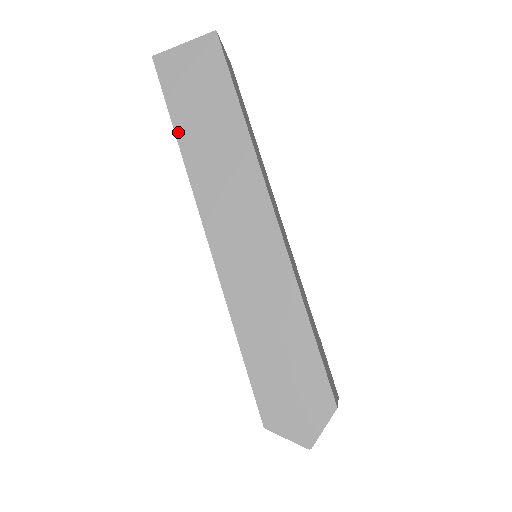
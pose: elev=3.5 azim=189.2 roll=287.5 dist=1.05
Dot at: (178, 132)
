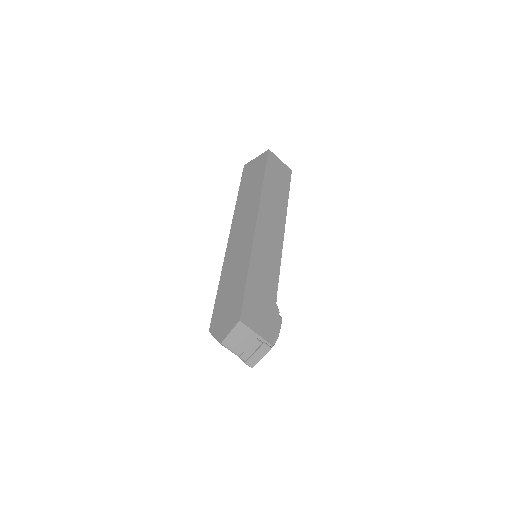
Dot at: (239, 194)
